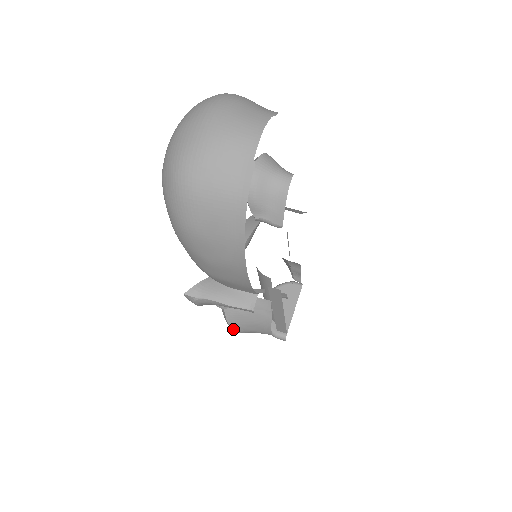
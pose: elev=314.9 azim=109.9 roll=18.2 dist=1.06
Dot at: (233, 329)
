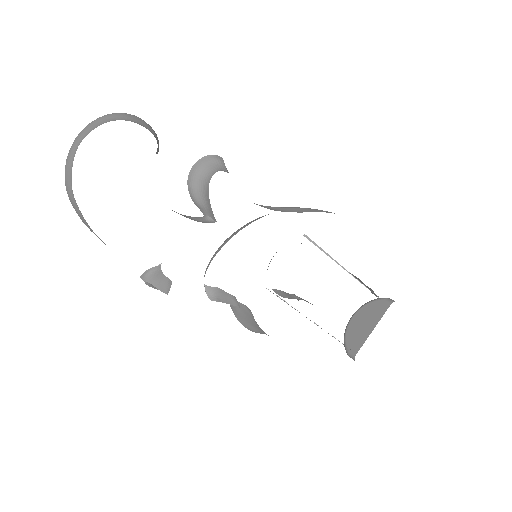
Dot at: (245, 326)
